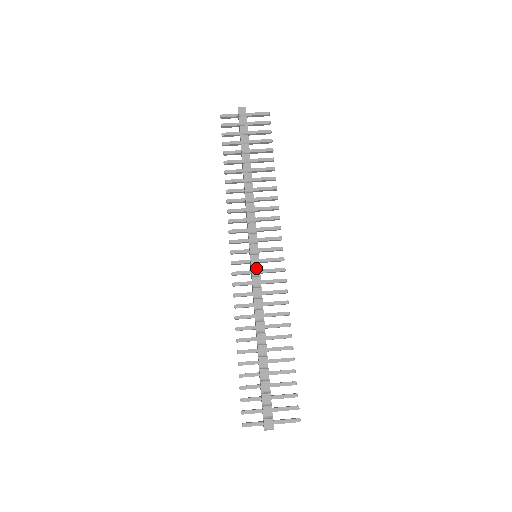
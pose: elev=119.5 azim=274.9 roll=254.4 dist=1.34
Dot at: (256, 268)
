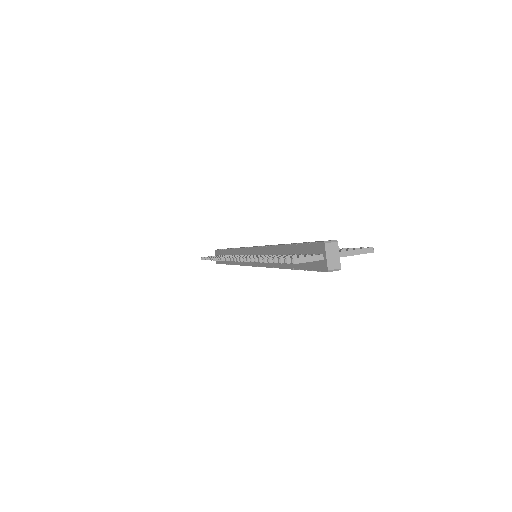
Dot at: occluded
